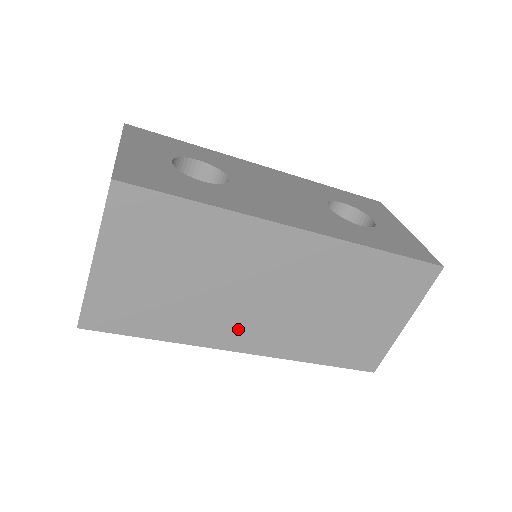
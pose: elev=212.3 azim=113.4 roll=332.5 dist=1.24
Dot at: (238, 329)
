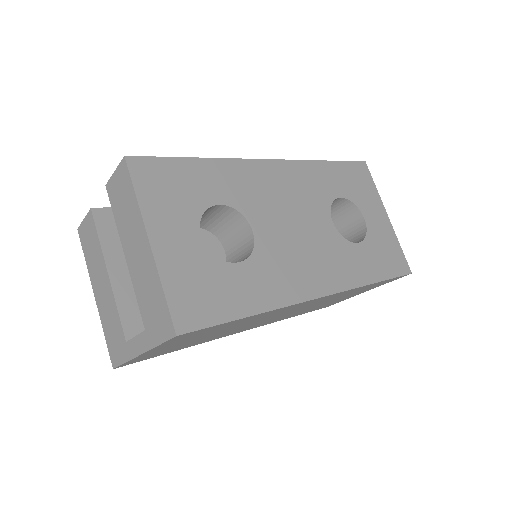
Dot at: (243, 329)
